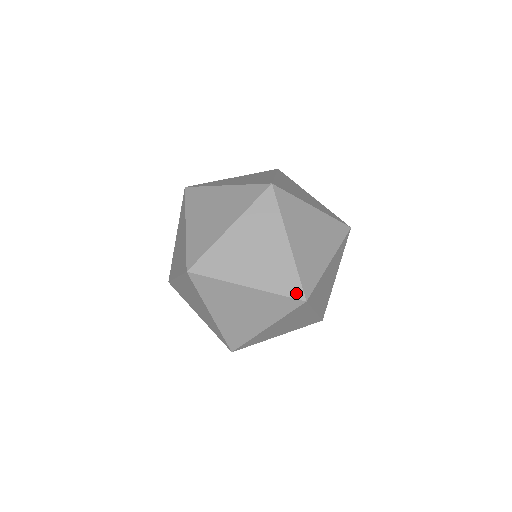
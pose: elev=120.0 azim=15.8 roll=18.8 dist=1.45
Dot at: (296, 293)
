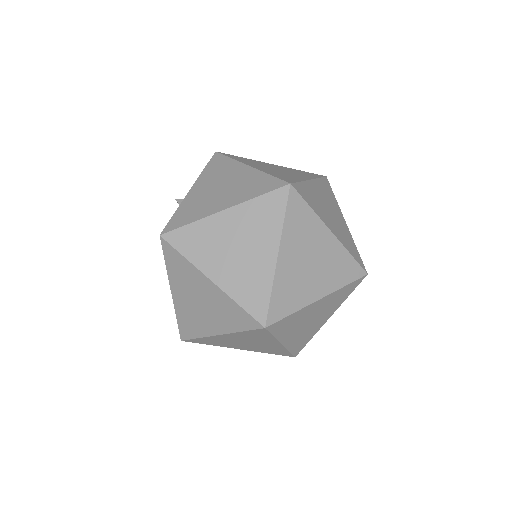
Dot at: (358, 273)
